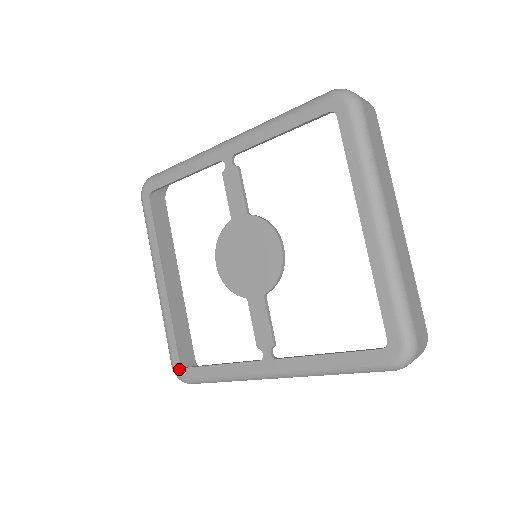
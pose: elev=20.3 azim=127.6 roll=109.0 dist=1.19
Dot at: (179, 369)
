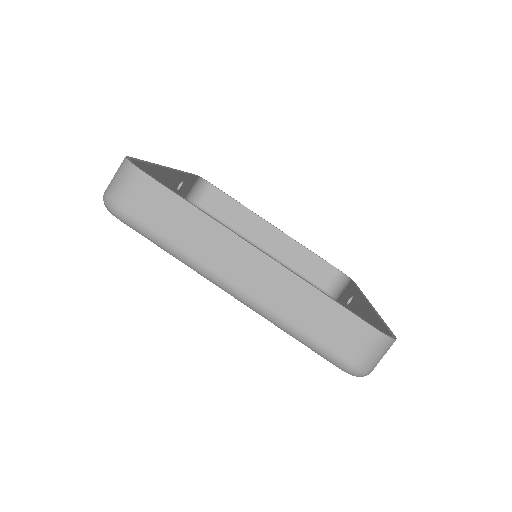
Dot at: occluded
